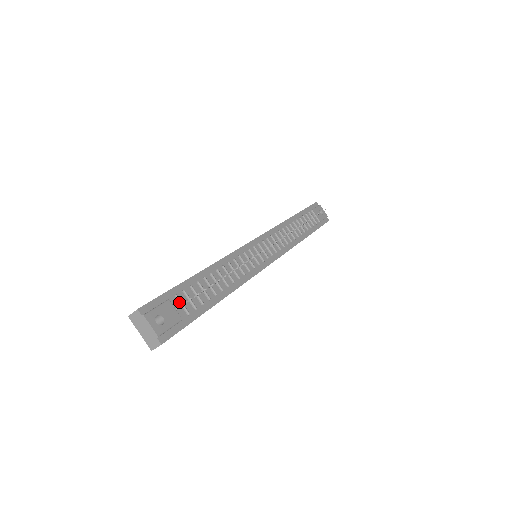
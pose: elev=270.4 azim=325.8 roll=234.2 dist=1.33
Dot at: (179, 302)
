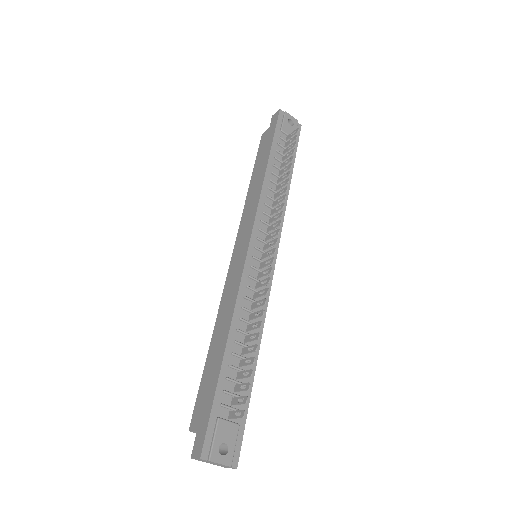
Dot at: (227, 408)
